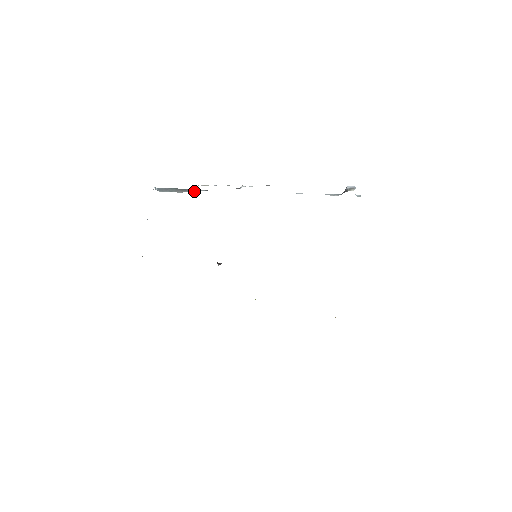
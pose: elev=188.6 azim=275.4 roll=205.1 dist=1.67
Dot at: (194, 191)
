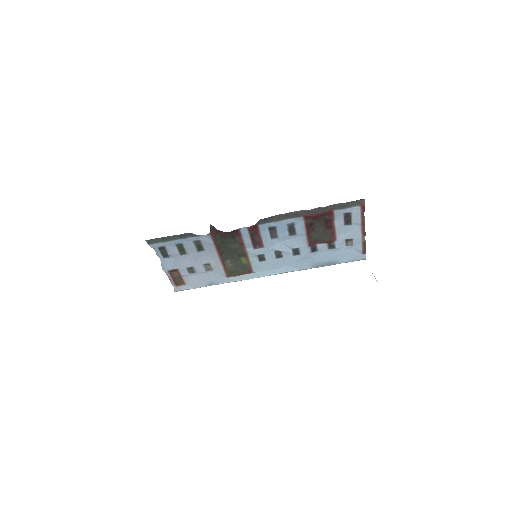
Dot at: occluded
